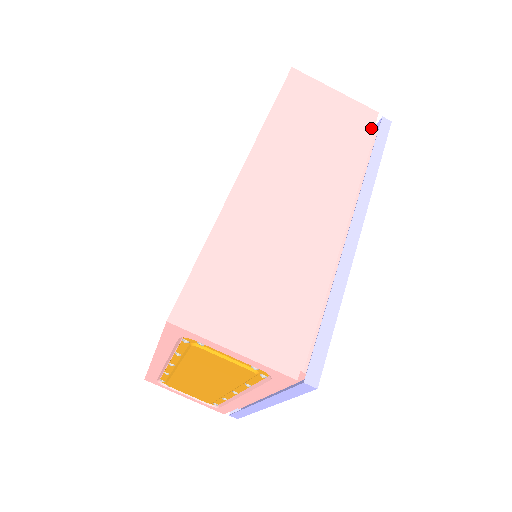
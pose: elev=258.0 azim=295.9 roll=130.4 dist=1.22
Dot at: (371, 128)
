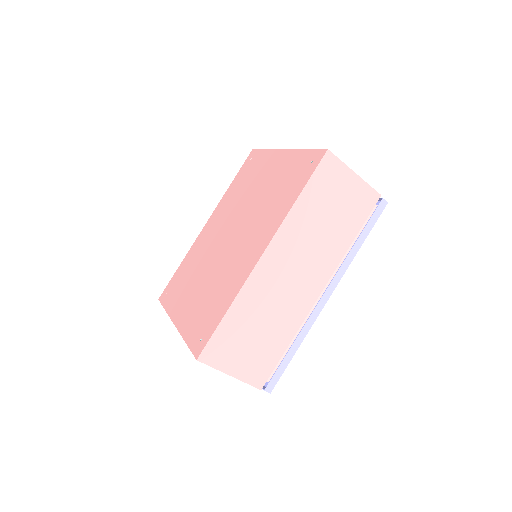
Dot at: (369, 211)
